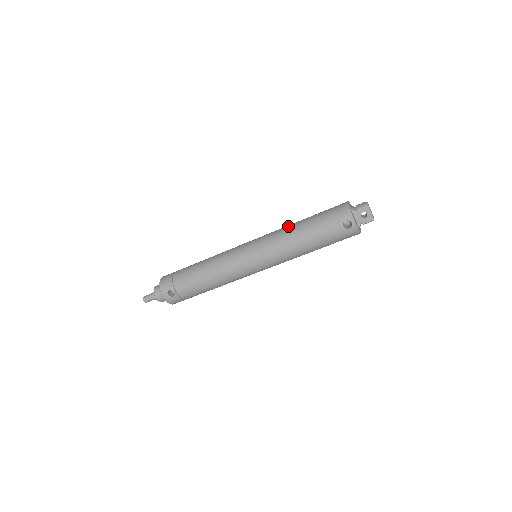
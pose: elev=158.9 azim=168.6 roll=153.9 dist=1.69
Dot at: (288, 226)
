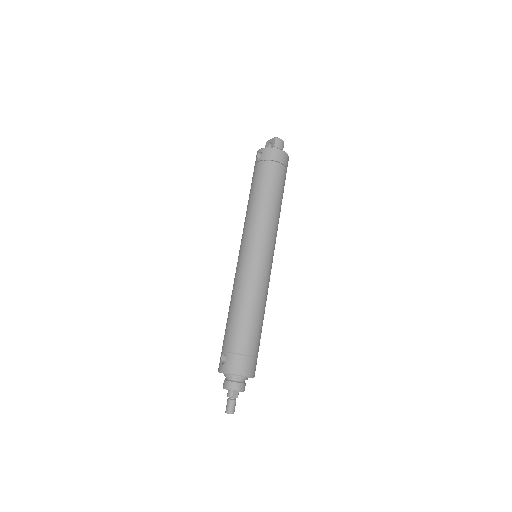
Dot at: occluded
